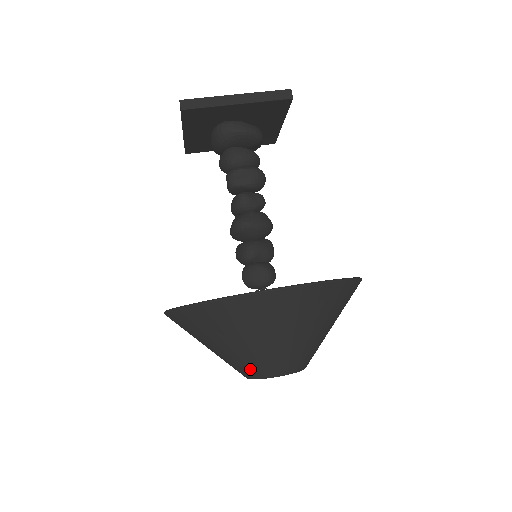
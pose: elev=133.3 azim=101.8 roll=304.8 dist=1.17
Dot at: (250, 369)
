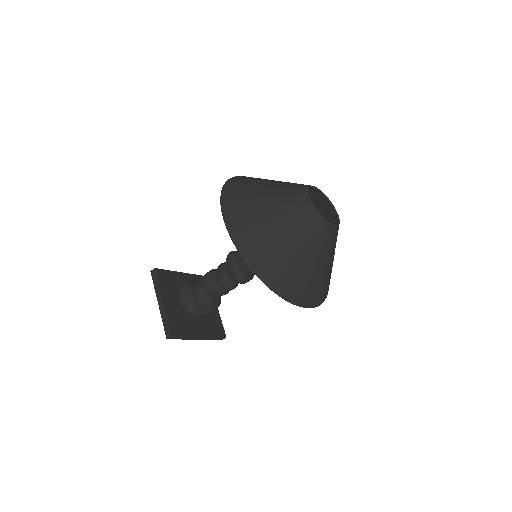
Dot at: (296, 187)
